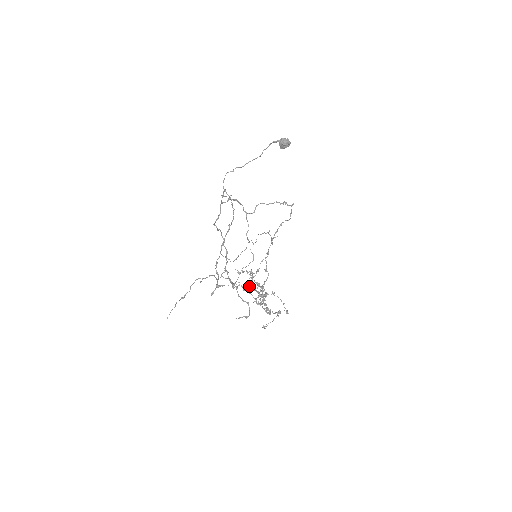
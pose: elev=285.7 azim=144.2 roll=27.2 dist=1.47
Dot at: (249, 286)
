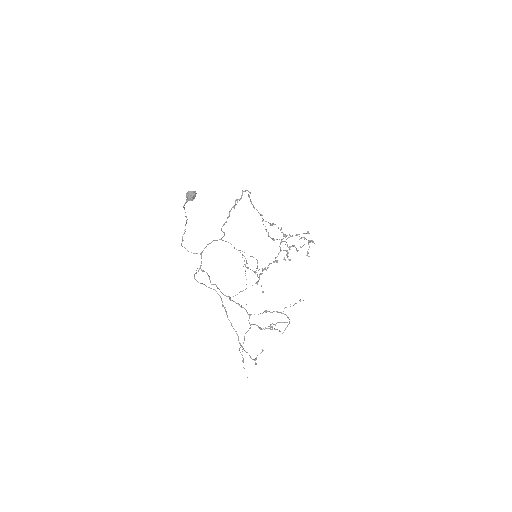
Dot at: (271, 329)
